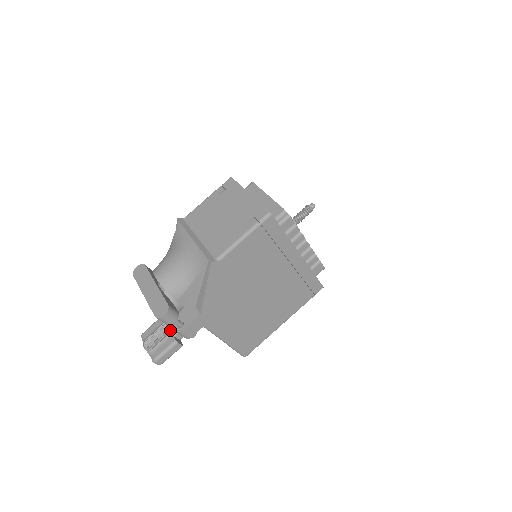
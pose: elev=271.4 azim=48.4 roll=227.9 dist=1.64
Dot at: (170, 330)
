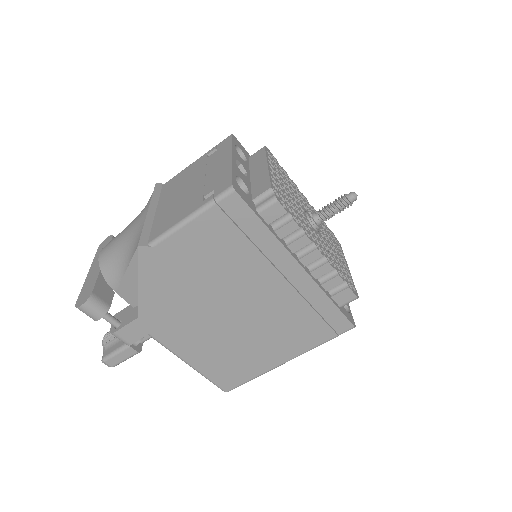
Dot at: occluded
